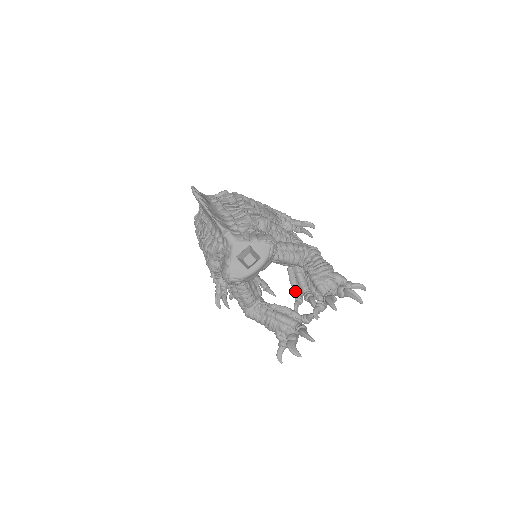
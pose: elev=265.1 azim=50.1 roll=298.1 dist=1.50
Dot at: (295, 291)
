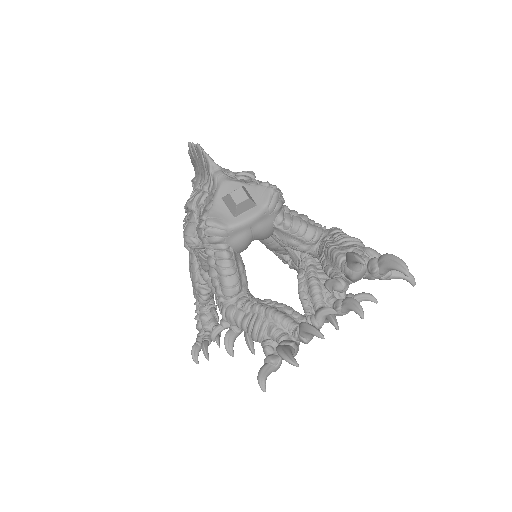
Dot at: (304, 307)
